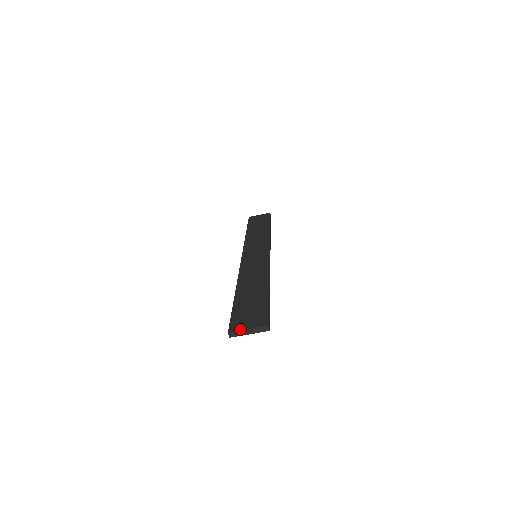
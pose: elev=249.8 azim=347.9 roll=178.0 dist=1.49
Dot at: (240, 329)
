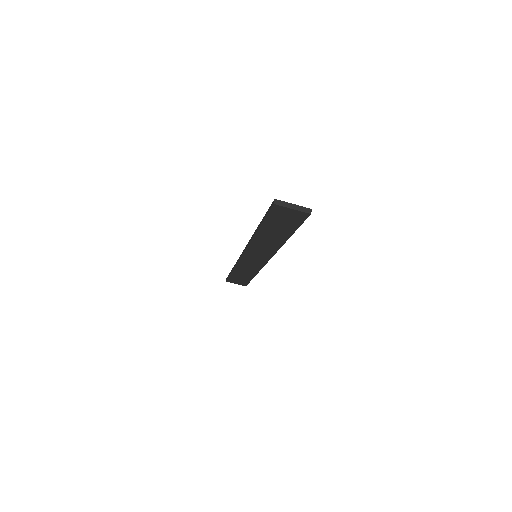
Dot at: (286, 202)
